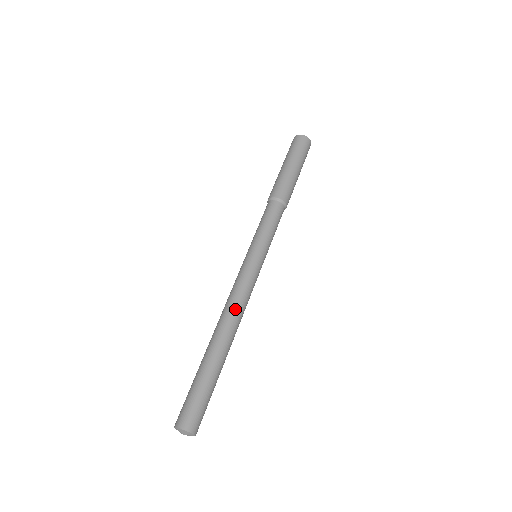
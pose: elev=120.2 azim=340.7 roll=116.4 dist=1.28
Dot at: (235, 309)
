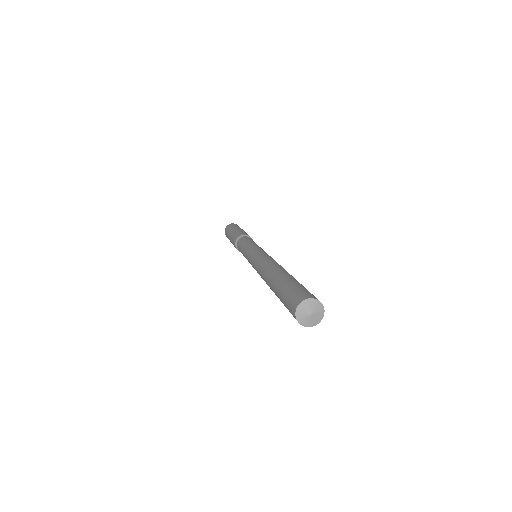
Dot at: occluded
